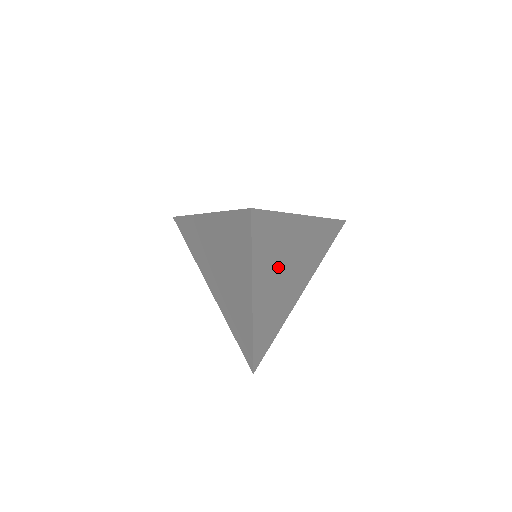
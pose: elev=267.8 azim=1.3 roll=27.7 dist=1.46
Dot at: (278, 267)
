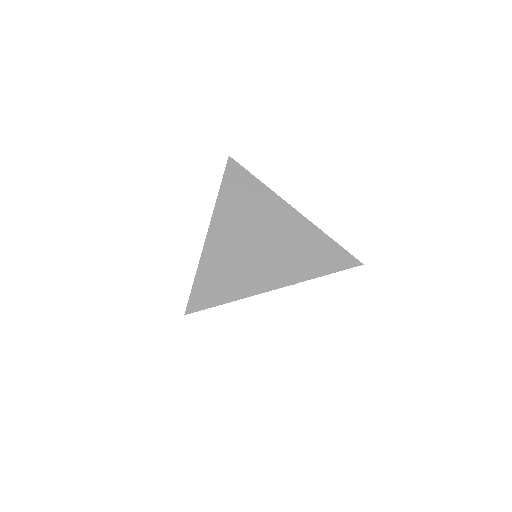
Dot at: (247, 223)
